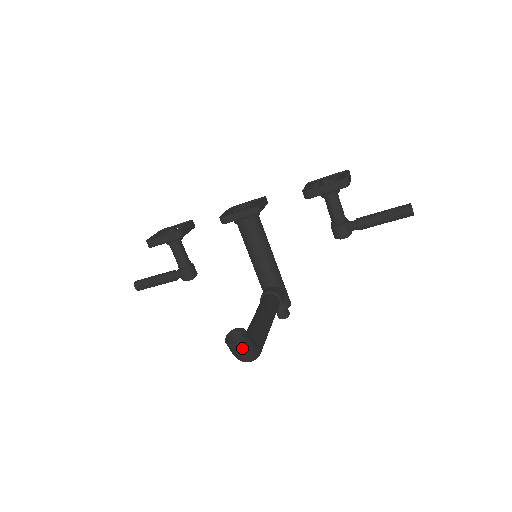
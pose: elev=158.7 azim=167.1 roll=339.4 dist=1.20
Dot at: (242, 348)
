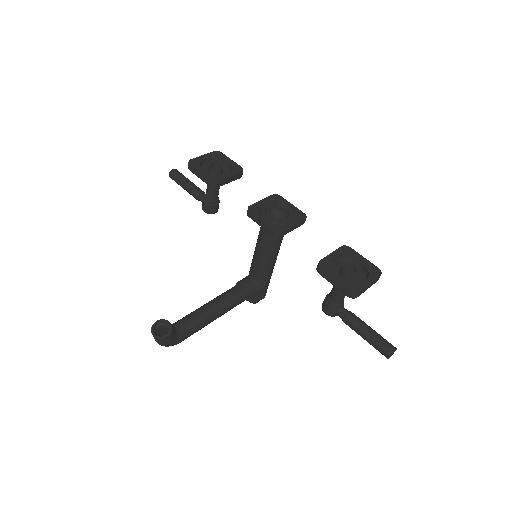
Dot at: (158, 341)
